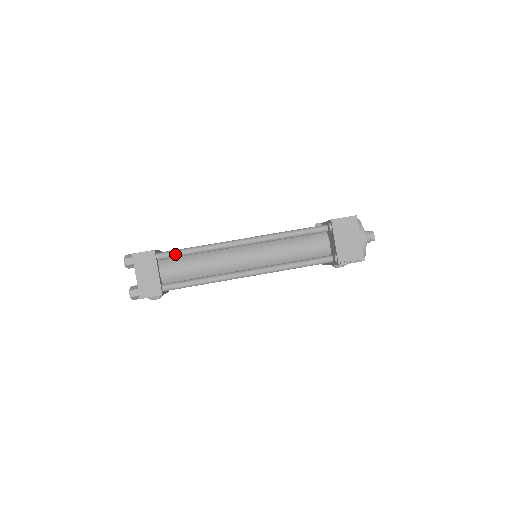
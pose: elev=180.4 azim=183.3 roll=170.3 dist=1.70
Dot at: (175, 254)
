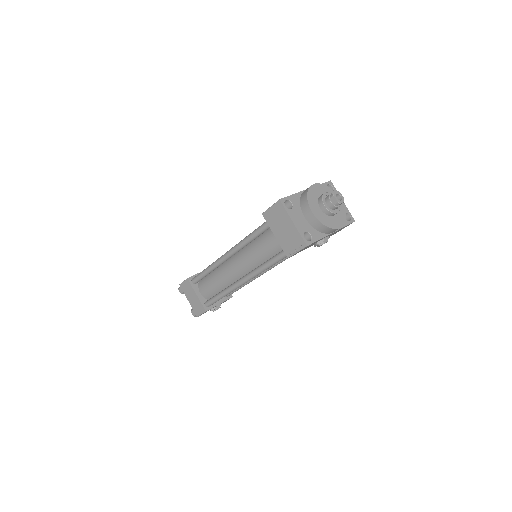
Dot at: (200, 277)
